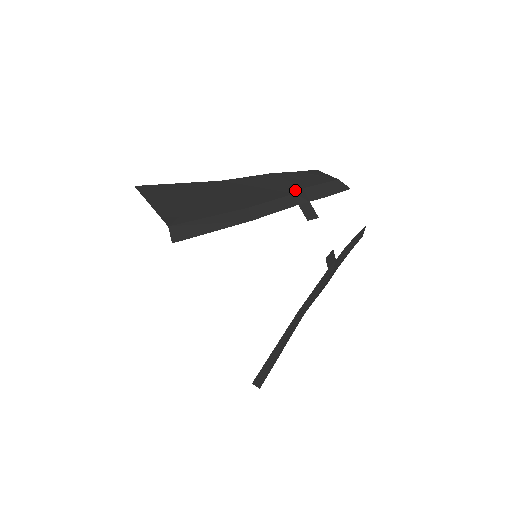
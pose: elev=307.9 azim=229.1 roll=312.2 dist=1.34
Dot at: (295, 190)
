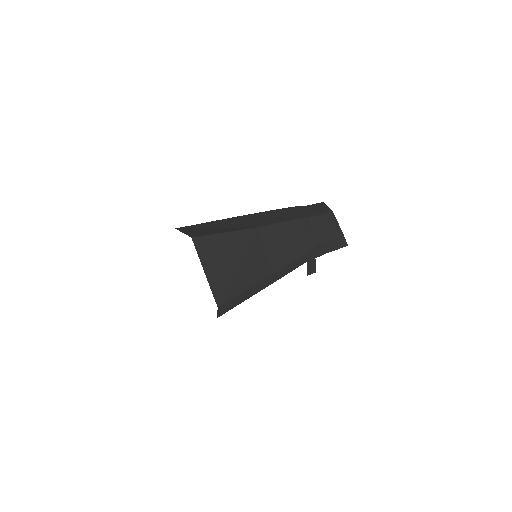
Dot at: (310, 248)
